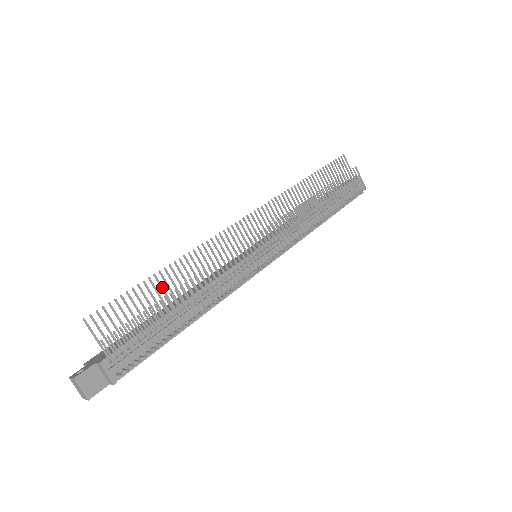
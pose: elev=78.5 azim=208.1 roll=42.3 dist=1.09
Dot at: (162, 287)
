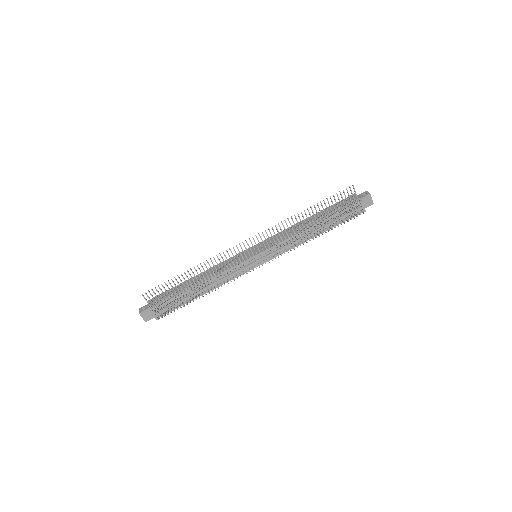
Dot at: (185, 280)
